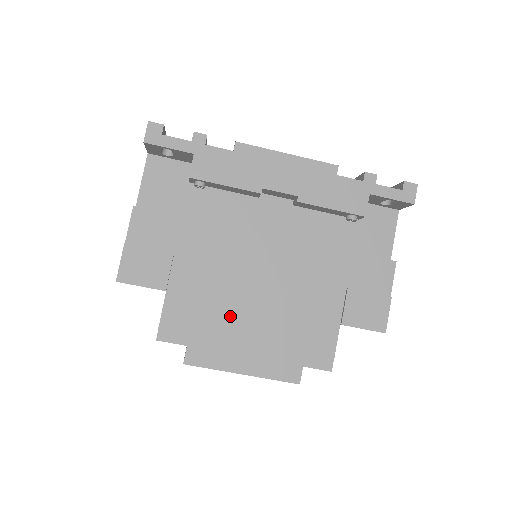
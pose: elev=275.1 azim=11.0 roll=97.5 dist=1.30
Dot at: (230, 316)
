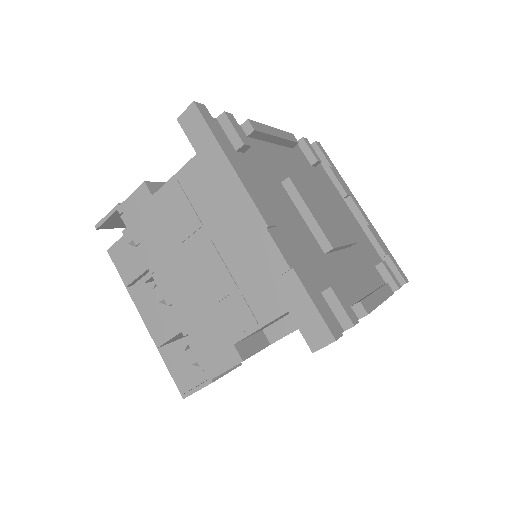
Dot at: occluded
